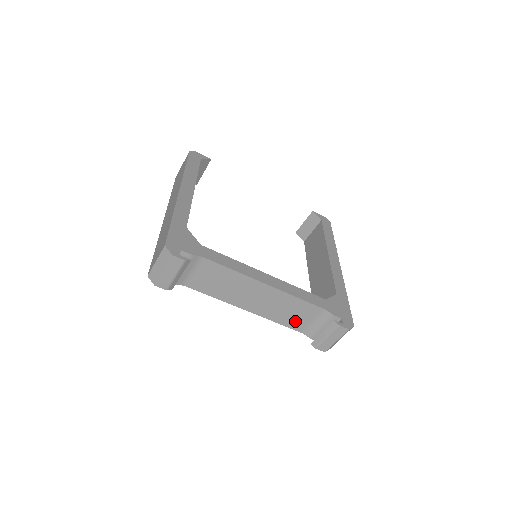
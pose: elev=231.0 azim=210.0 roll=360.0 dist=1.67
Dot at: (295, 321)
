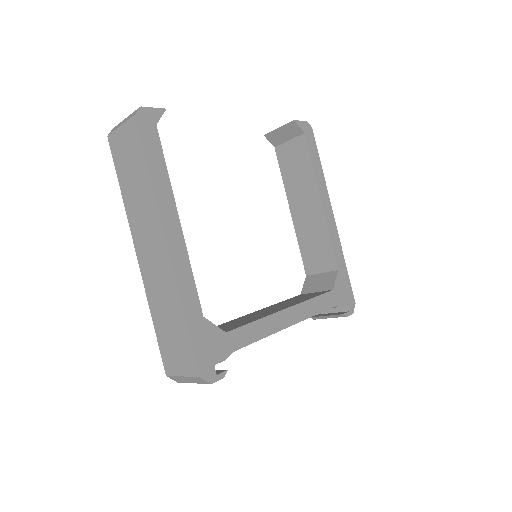
Dot at: occluded
